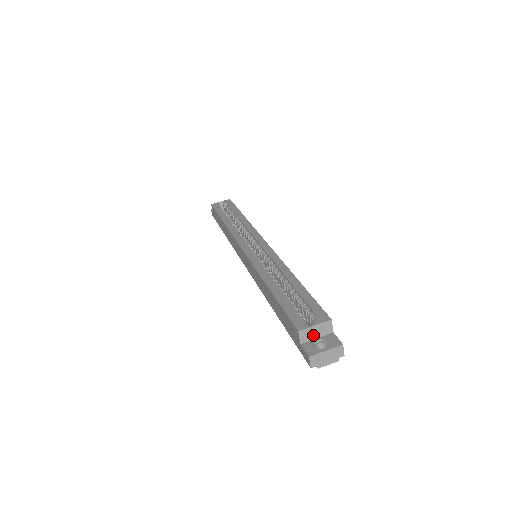
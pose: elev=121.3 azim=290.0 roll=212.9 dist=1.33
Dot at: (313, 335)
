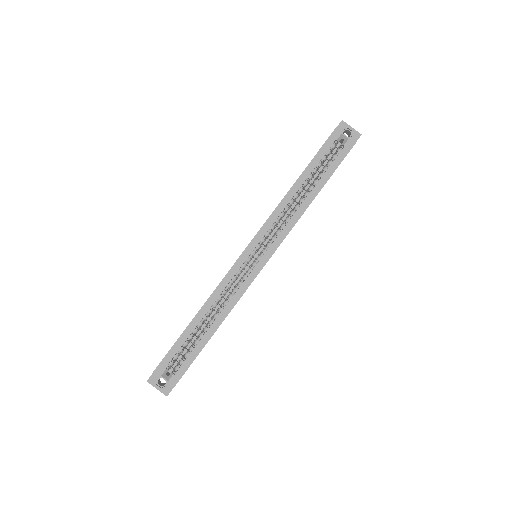
Dot at: occluded
